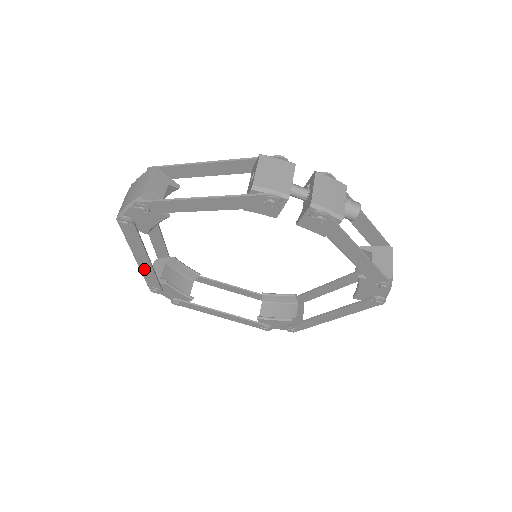
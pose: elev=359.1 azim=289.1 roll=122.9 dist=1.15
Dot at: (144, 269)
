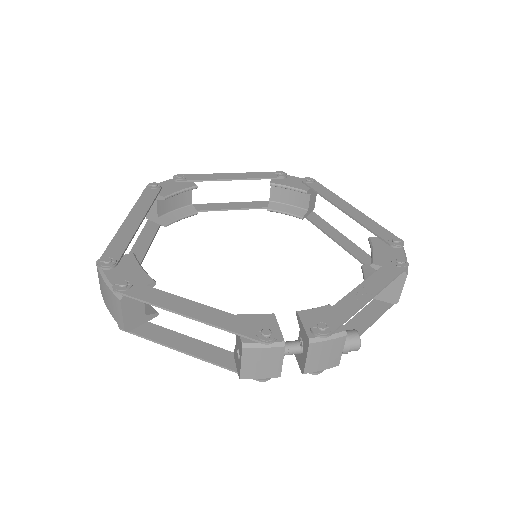
Dot at: (141, 243)
